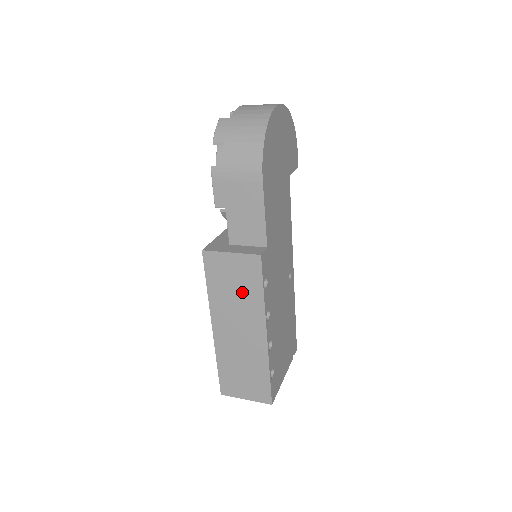
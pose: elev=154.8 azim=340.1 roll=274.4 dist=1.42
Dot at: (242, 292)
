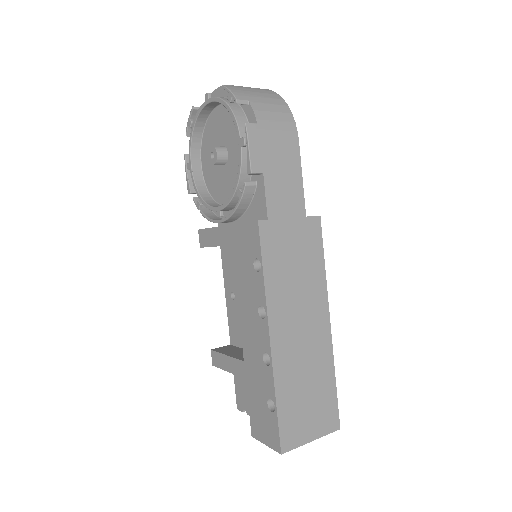
Dot at: (303, 270)
